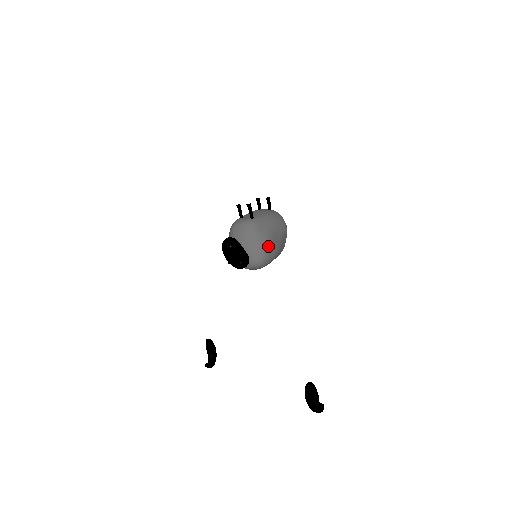
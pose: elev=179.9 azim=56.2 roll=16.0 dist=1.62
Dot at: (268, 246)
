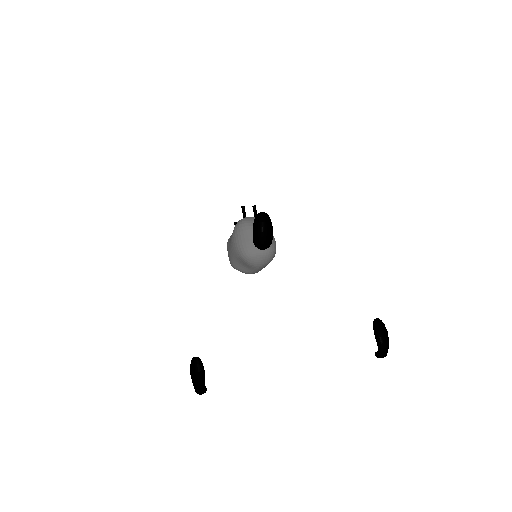
Dot at: (275, 241)
